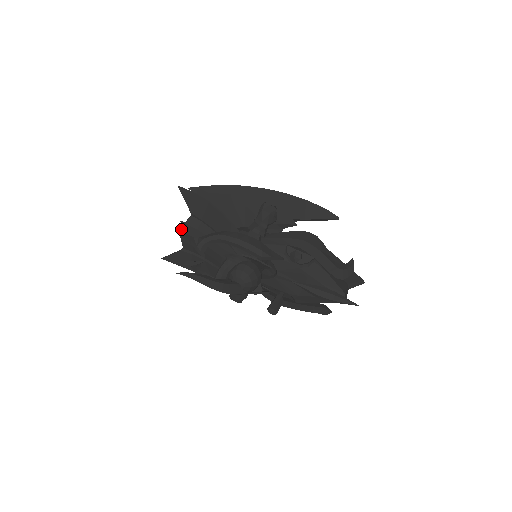
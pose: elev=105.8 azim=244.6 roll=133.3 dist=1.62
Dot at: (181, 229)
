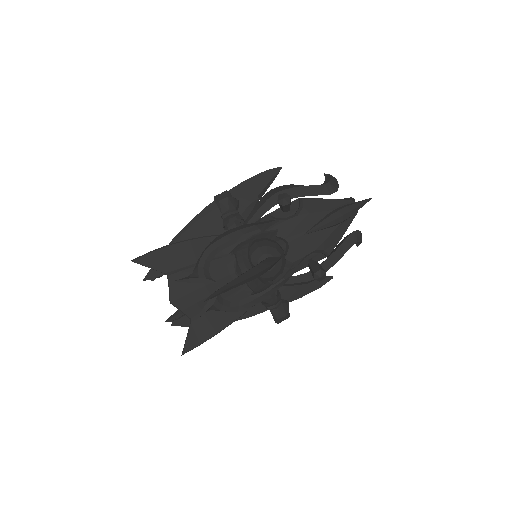
Dot at: (171, 299)
